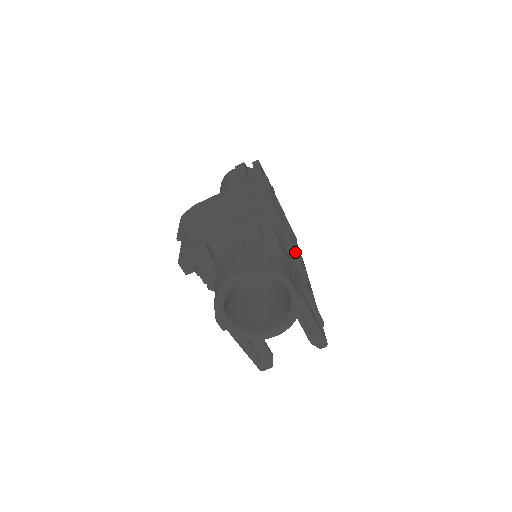
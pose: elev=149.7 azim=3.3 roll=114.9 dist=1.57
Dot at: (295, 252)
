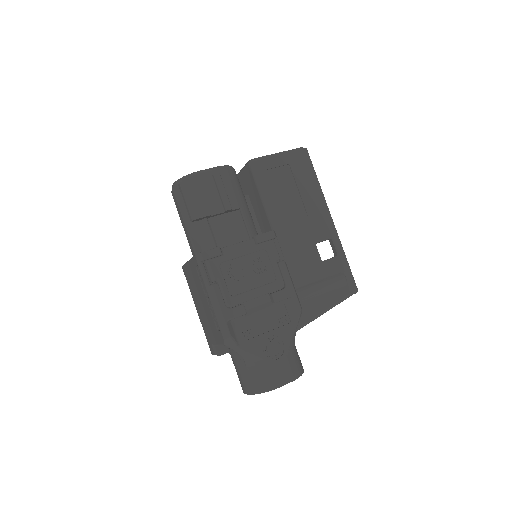
Dot at: (274, 302)
